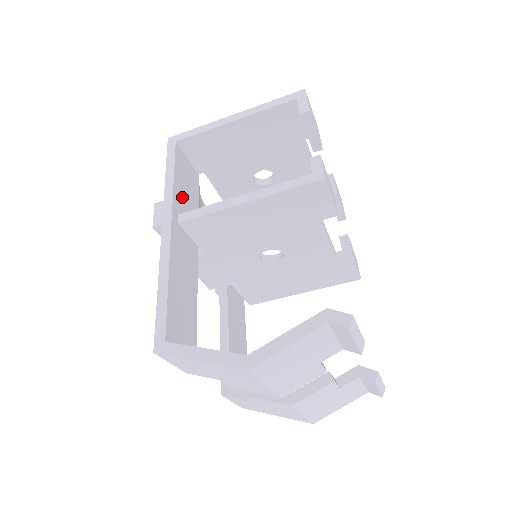
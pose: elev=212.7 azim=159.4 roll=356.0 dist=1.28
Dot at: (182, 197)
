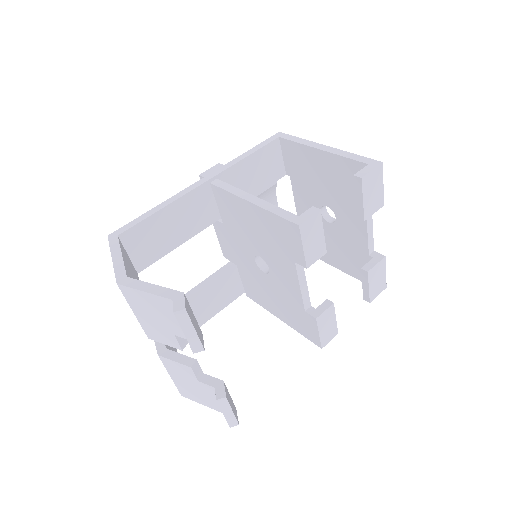
Dot at: (243, 174)
